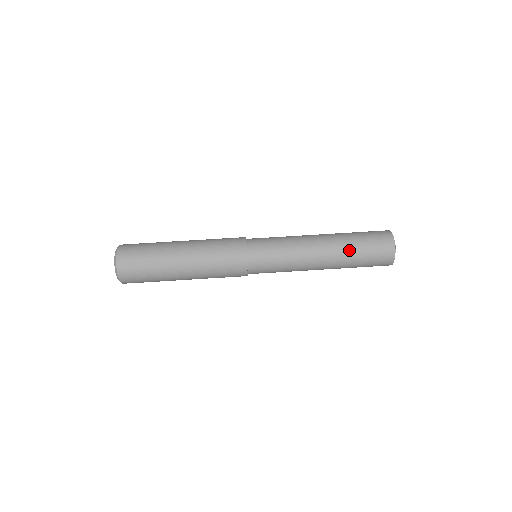
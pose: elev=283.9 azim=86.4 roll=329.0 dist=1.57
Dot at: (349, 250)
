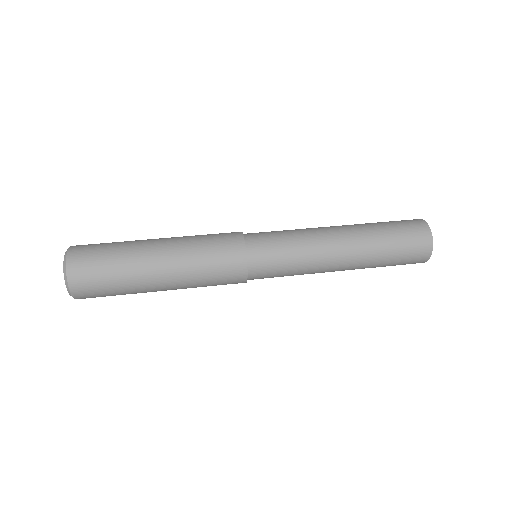
Dot at: (377, 249)
